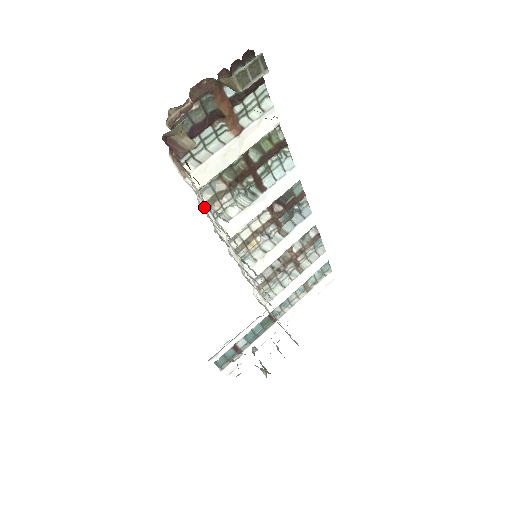
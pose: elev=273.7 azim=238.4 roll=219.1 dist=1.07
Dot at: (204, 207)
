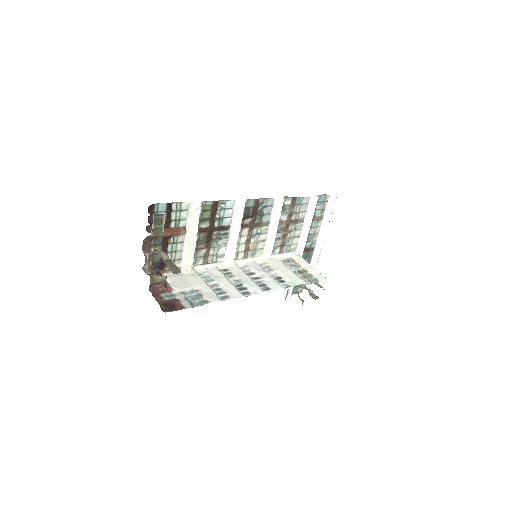
Dot at: (204, 266)
